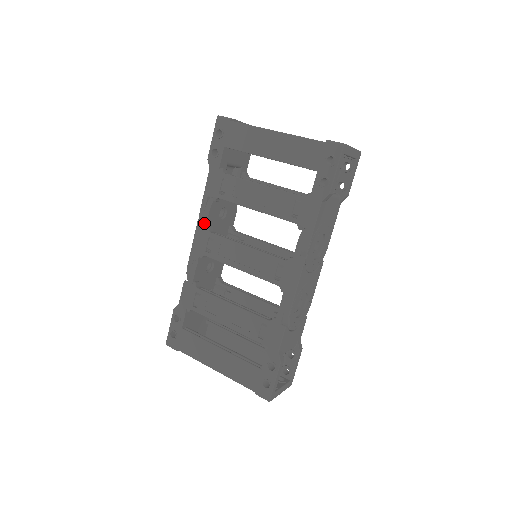
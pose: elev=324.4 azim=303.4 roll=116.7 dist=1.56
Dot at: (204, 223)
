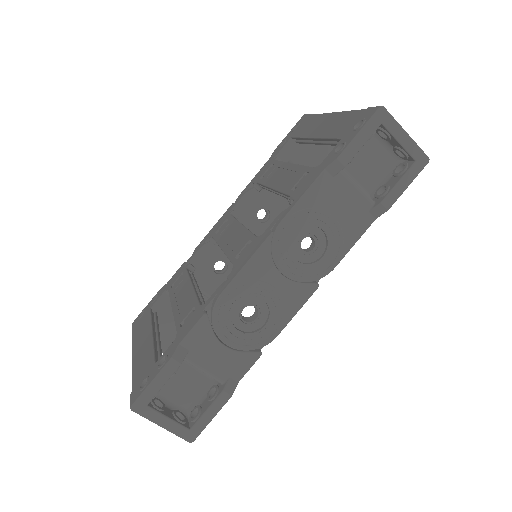
Dot at: (233, 206)
